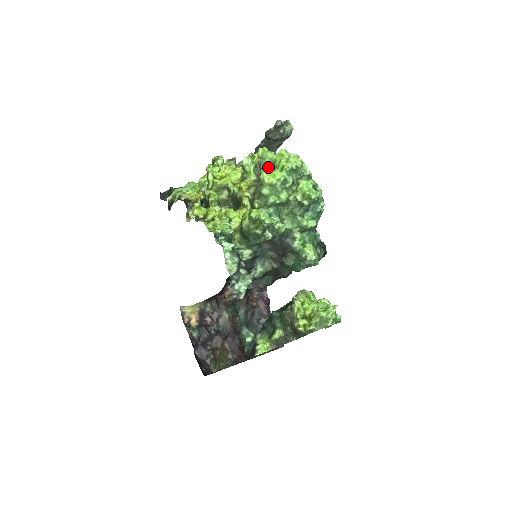
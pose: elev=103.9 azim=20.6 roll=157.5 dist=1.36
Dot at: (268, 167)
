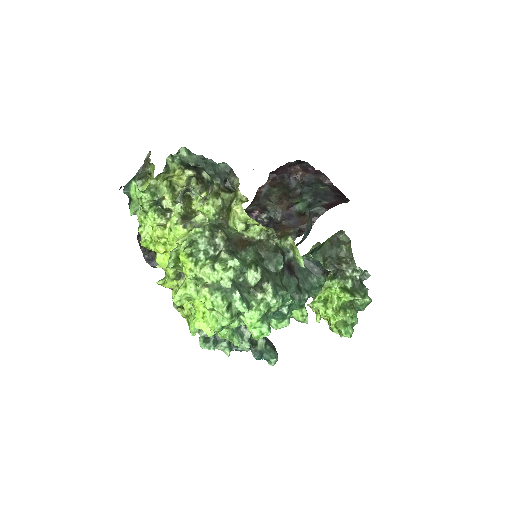
Dot at: (197, 303)
